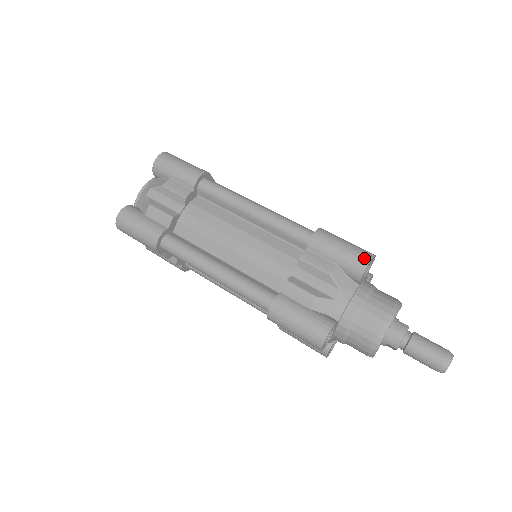
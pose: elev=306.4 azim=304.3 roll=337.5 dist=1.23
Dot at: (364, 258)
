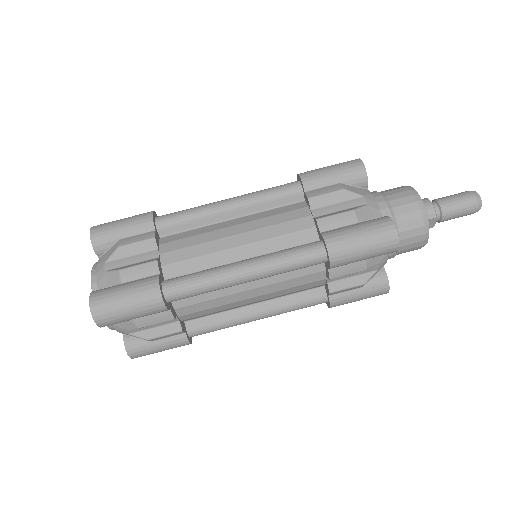
Dot at: (355, 162)
